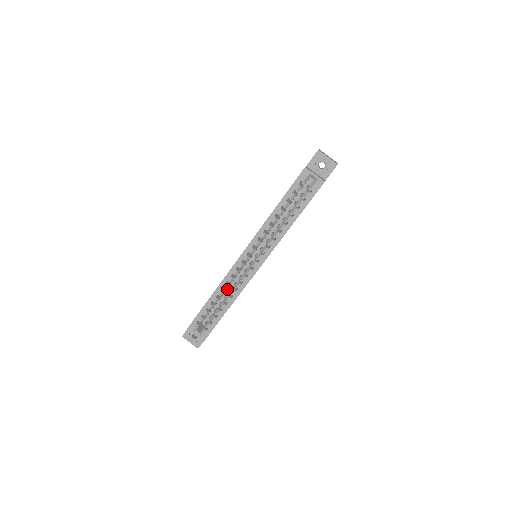
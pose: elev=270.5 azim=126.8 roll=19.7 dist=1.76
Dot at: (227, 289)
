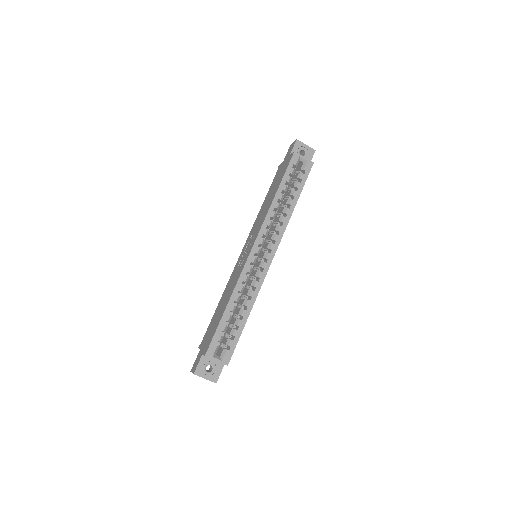
Dot at: occluded
